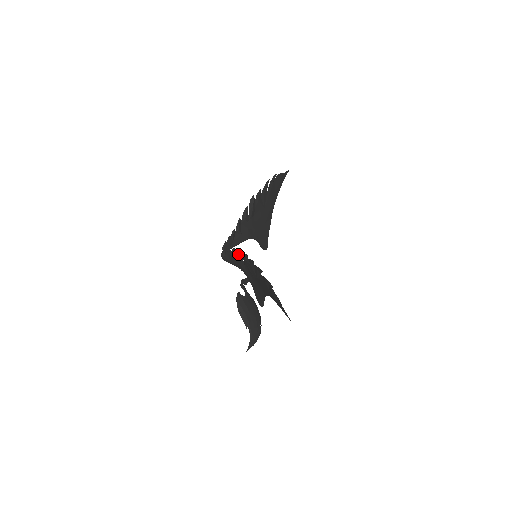
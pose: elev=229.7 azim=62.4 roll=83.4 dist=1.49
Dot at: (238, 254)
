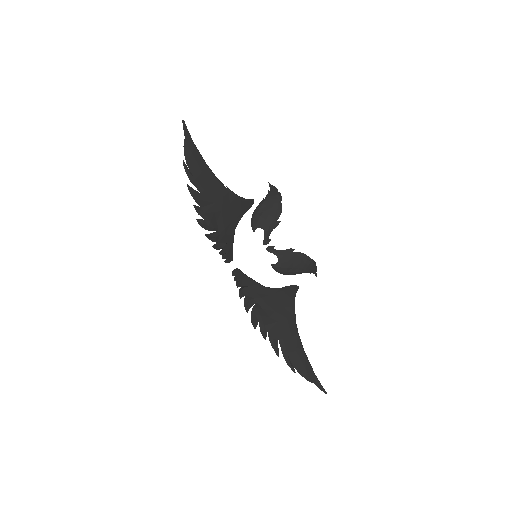
Dot at: (247, 301)
